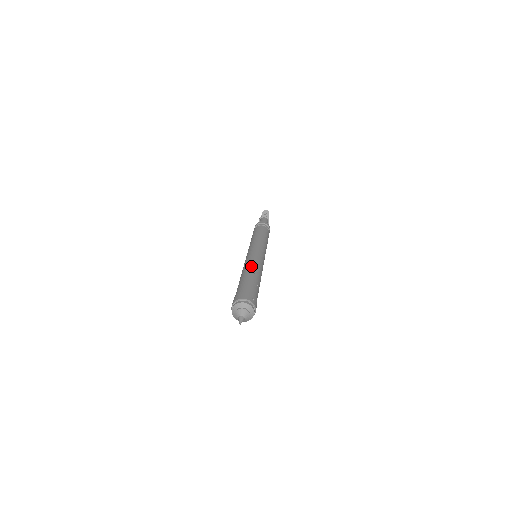
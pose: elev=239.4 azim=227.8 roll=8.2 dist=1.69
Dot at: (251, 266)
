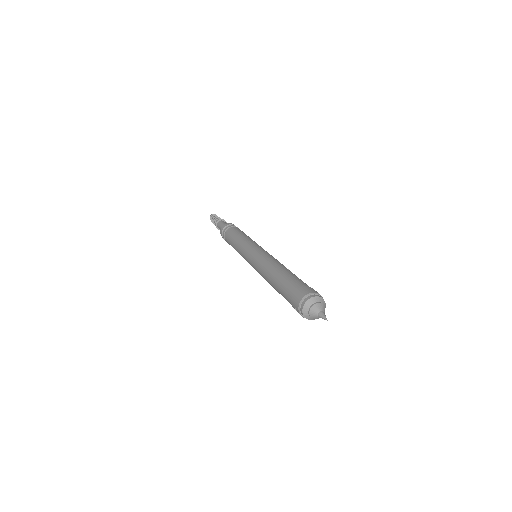
Dot at: (279, 263)
